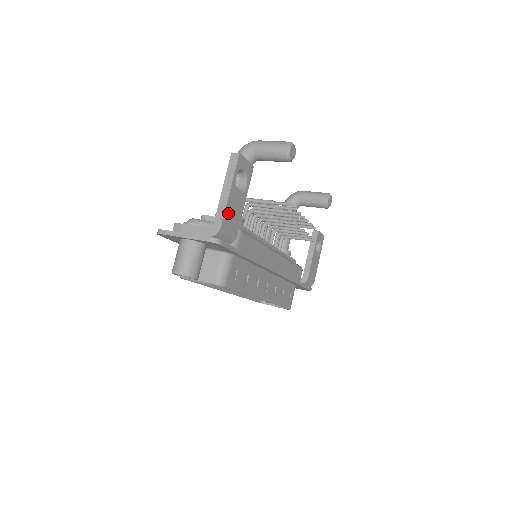
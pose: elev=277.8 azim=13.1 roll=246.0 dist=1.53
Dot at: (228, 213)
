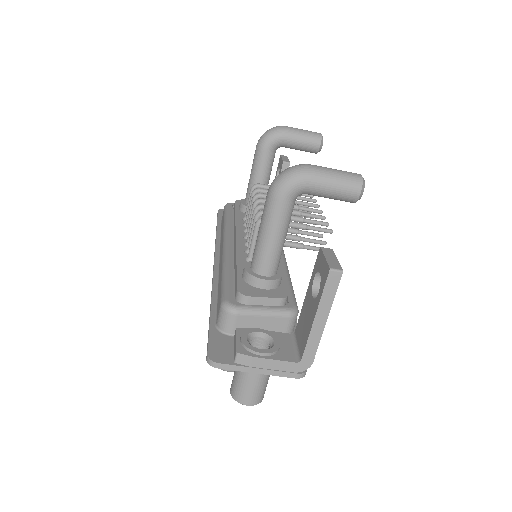
Dot at: occluded
